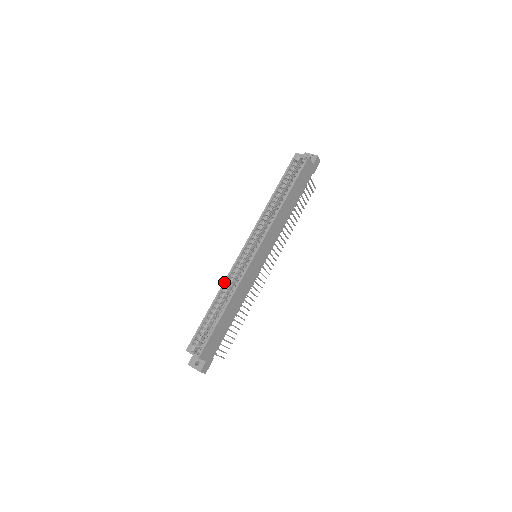
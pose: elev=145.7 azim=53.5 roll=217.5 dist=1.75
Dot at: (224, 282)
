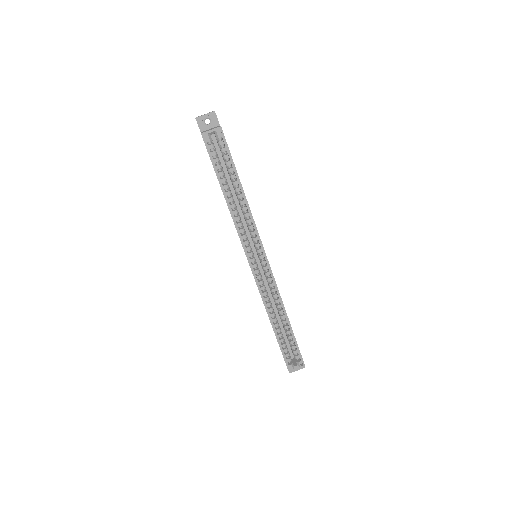
Dot at: (265, 305)
